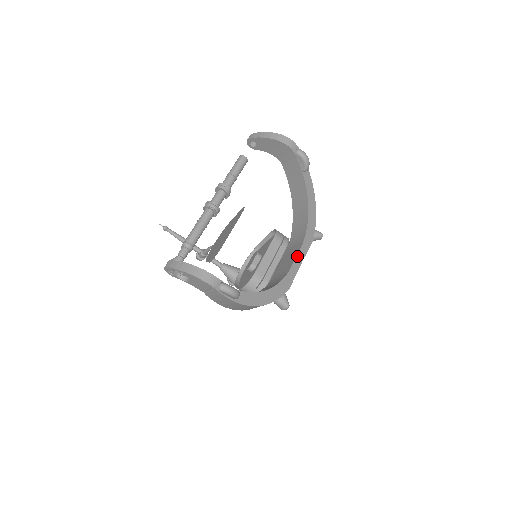
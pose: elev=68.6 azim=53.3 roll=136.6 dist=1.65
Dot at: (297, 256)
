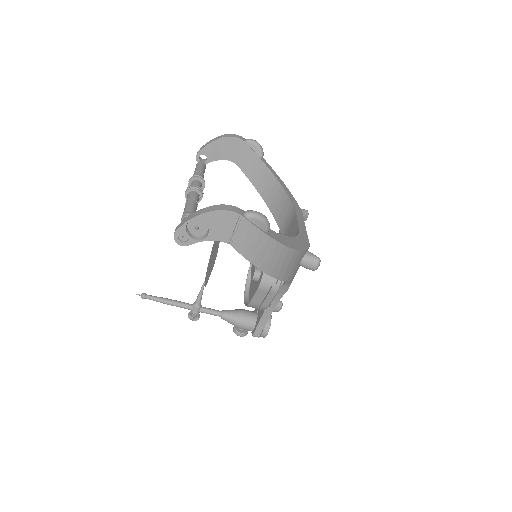
Dot at: (298, 220)
